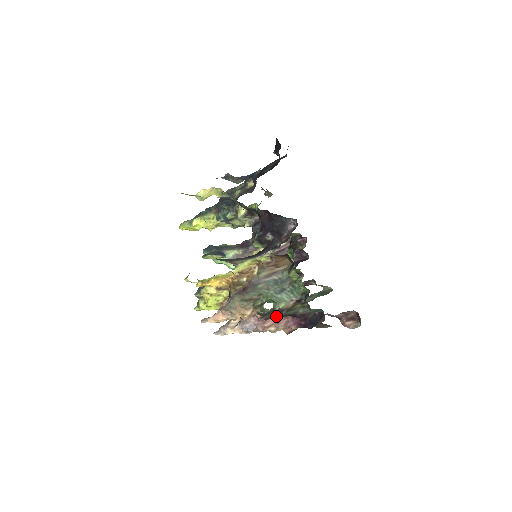
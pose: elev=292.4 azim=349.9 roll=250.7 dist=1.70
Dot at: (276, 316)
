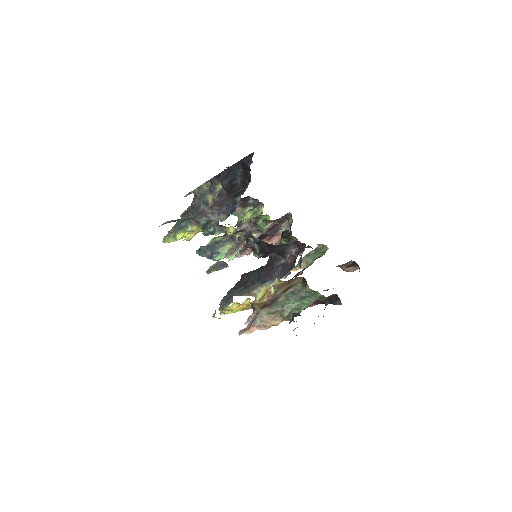
Dot at: occluded
